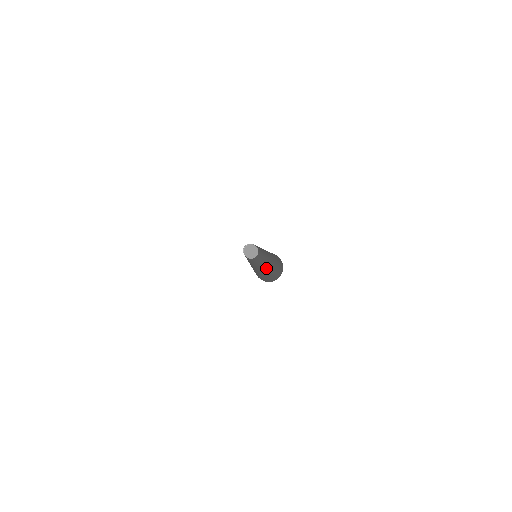
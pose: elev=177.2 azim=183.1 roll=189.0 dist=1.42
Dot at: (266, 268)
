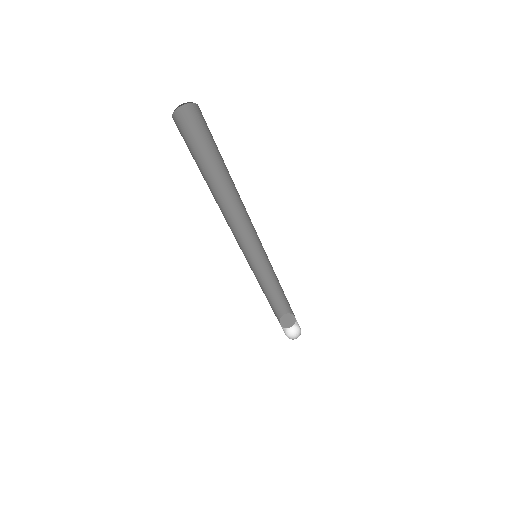
Dot at: occluded
